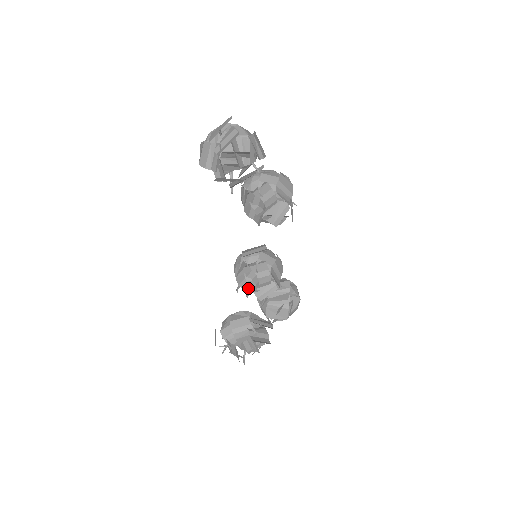
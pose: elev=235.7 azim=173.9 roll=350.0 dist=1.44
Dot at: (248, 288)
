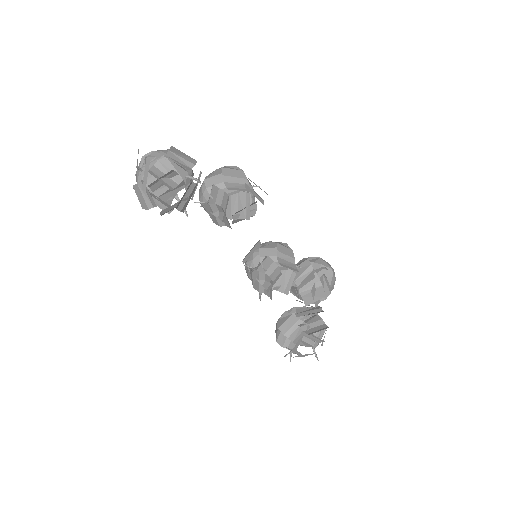
Dot at: occluded
